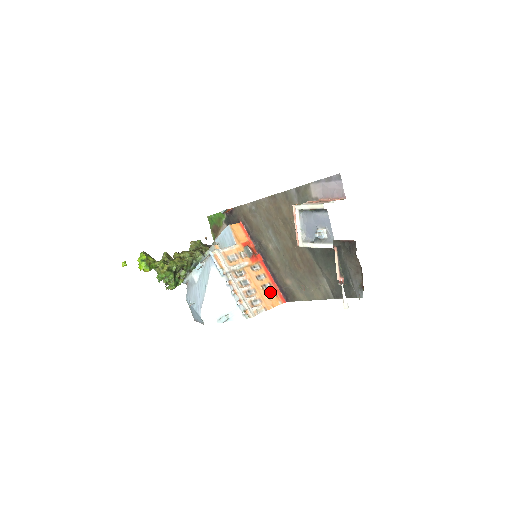
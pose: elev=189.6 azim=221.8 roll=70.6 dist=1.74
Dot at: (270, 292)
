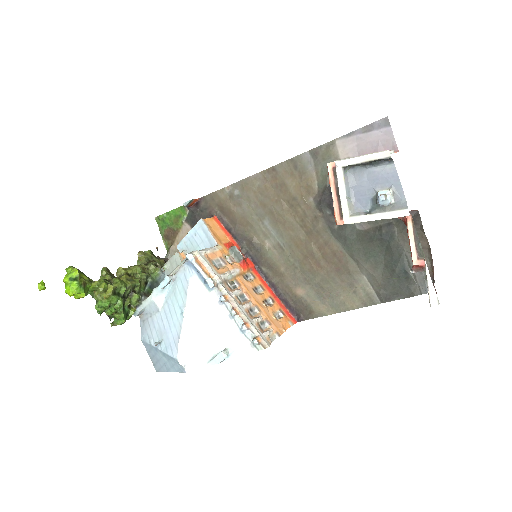
Dot at: (275, 310)
